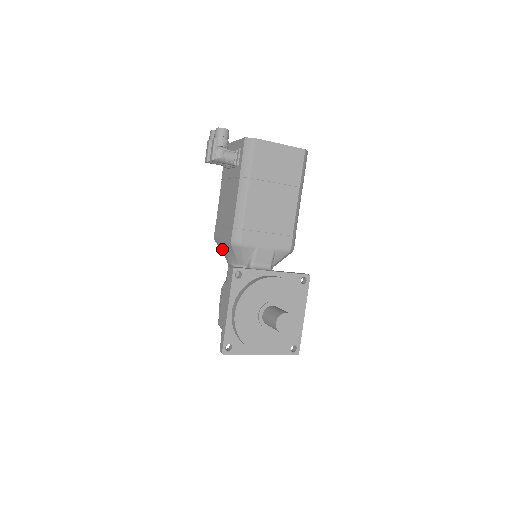
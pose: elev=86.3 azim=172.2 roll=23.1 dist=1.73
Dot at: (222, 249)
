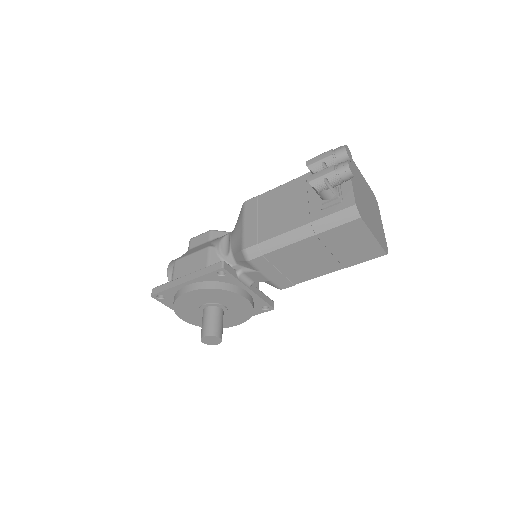
Dot at: (238, 224)
